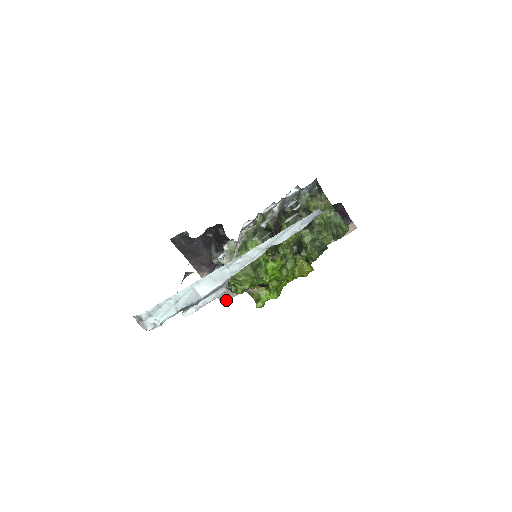
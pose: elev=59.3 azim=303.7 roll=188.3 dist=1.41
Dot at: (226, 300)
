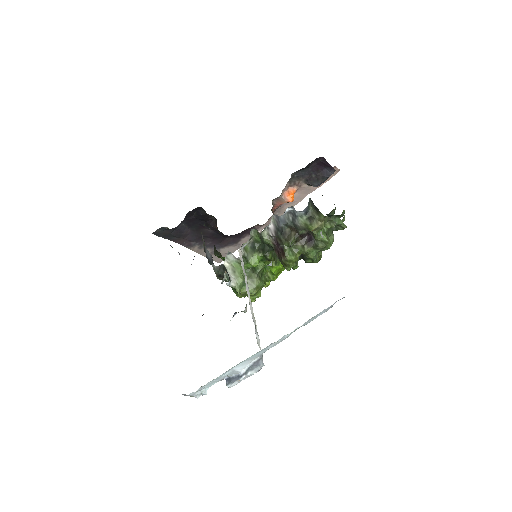
Dot at: occluded
